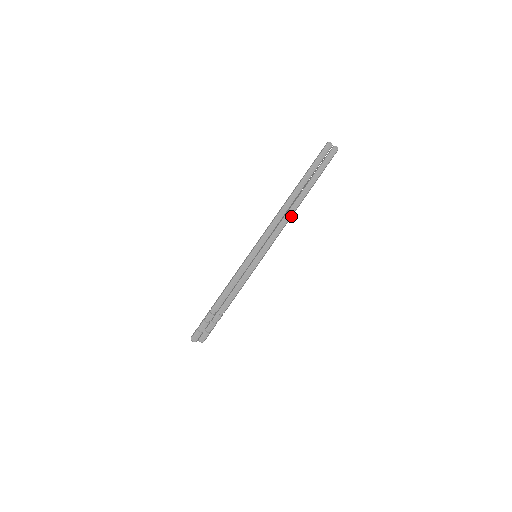
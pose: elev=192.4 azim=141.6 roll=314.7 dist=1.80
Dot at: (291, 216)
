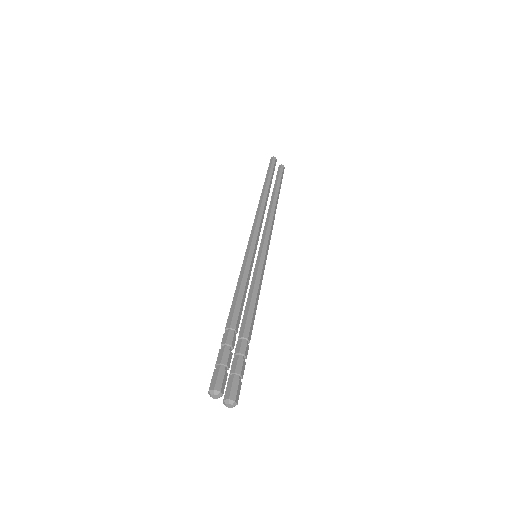
Dot at: (274, 216)
